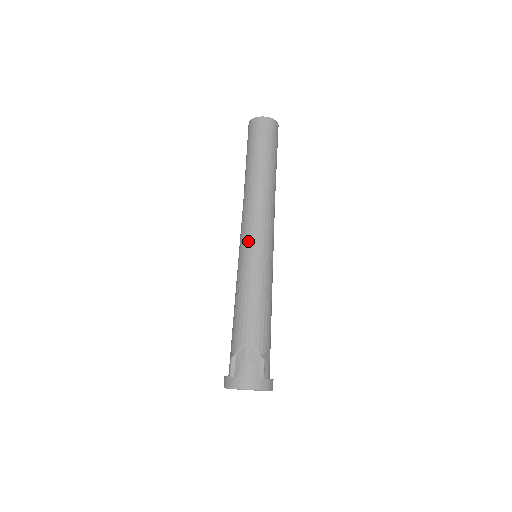
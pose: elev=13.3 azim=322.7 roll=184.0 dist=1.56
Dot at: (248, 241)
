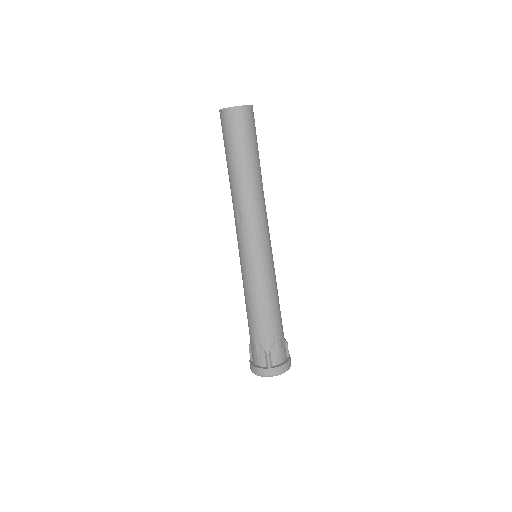
Dot at: (239, 250)
